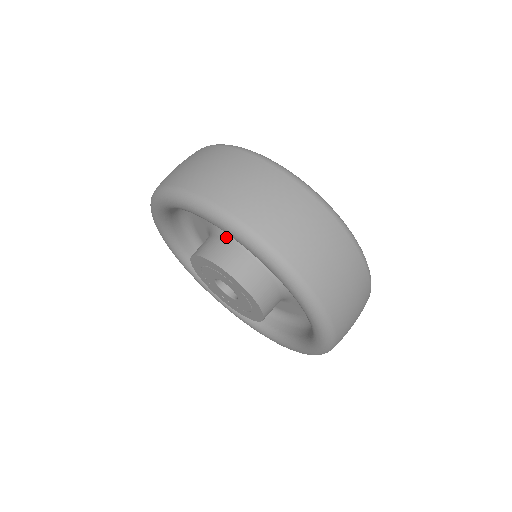
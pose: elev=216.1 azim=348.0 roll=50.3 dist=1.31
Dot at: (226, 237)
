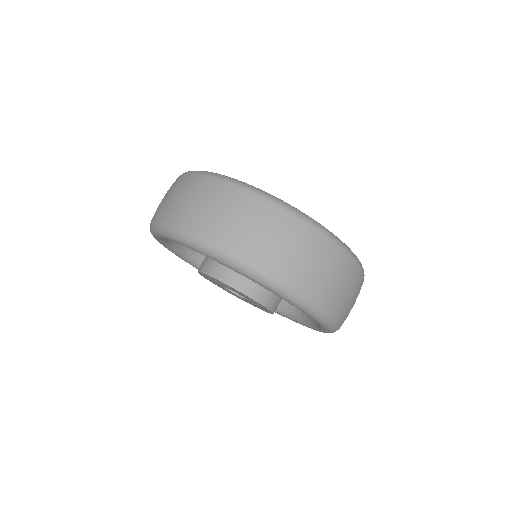
Dot at: occluded
